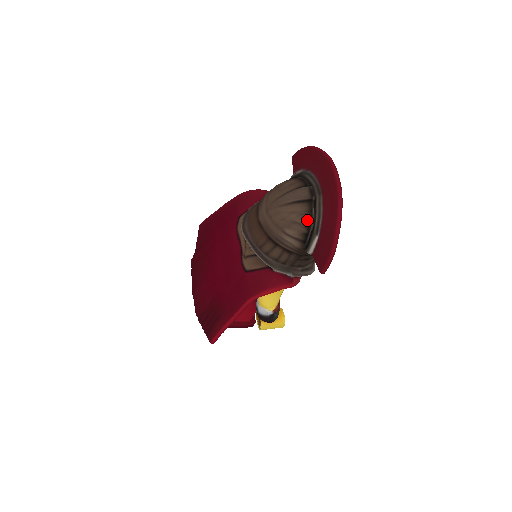
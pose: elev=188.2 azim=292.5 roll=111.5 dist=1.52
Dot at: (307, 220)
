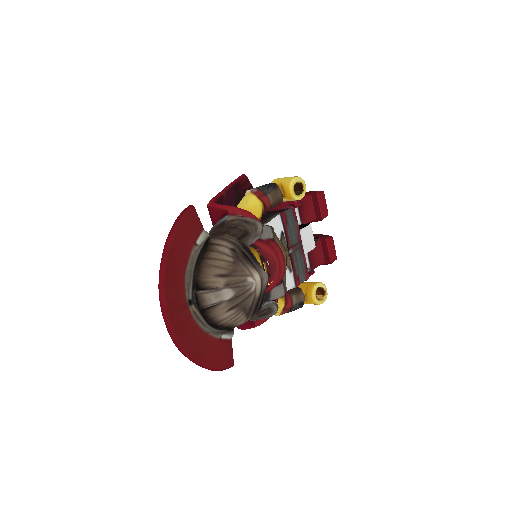
Dot at: occluded
